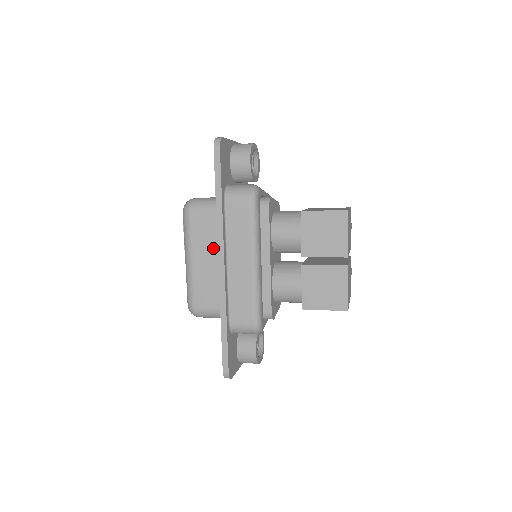
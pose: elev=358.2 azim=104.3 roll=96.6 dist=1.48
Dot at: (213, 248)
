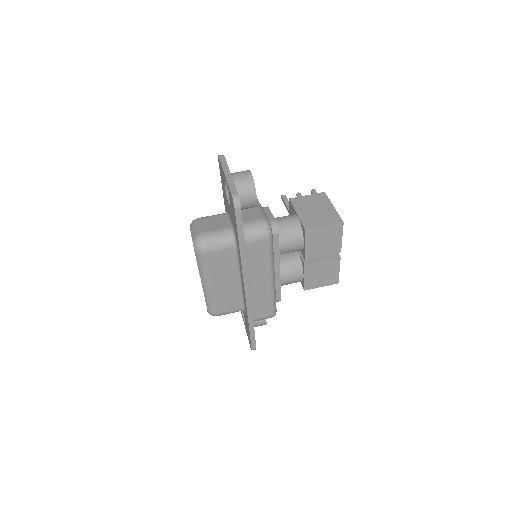
Dot at: (230, 273)
